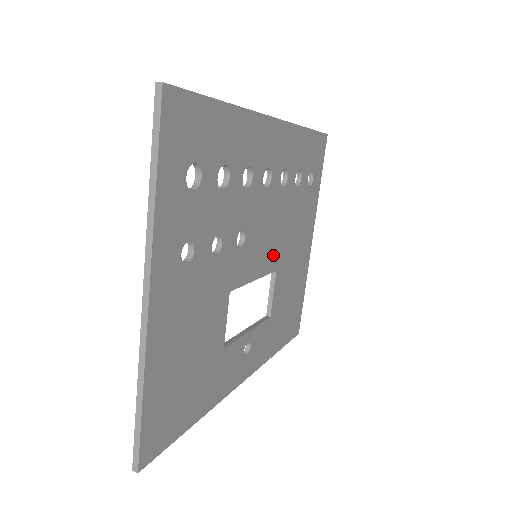
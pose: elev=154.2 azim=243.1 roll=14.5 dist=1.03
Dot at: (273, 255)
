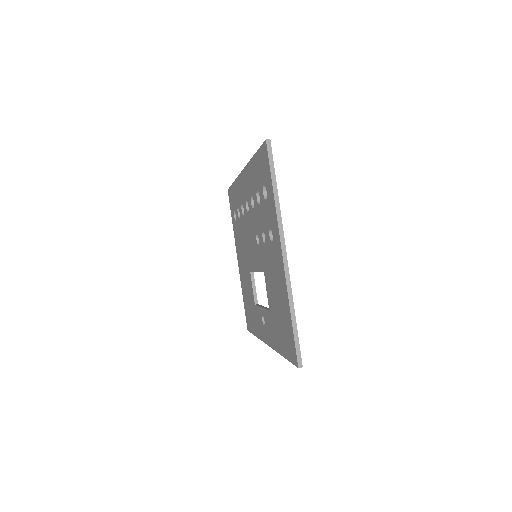
Dot at: occluded
